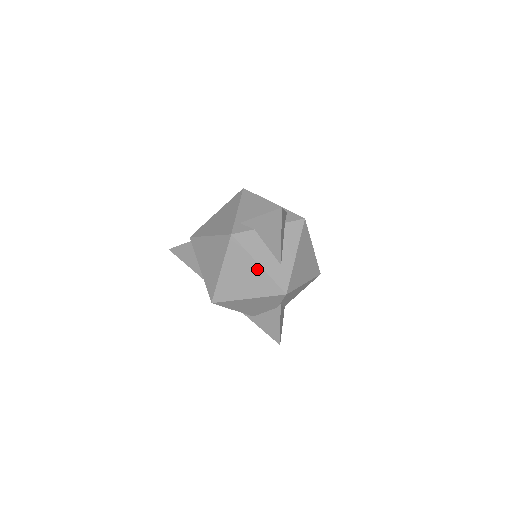
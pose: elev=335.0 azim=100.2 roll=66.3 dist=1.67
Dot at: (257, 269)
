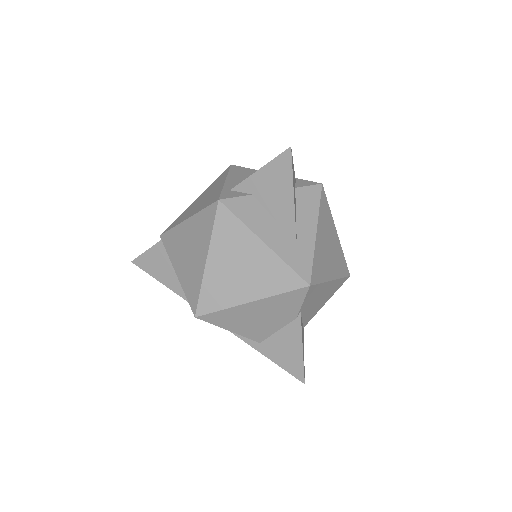
Dot at: (261, 250)
